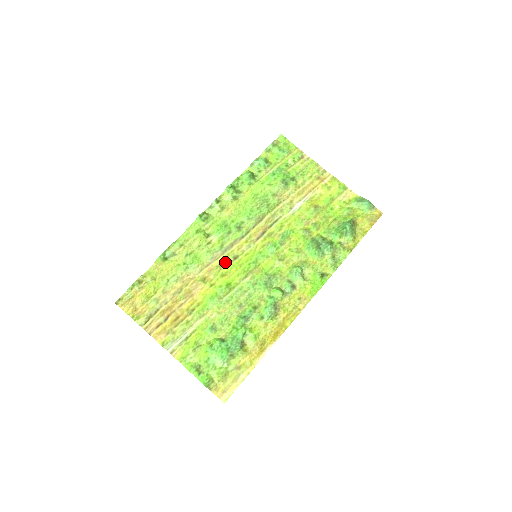
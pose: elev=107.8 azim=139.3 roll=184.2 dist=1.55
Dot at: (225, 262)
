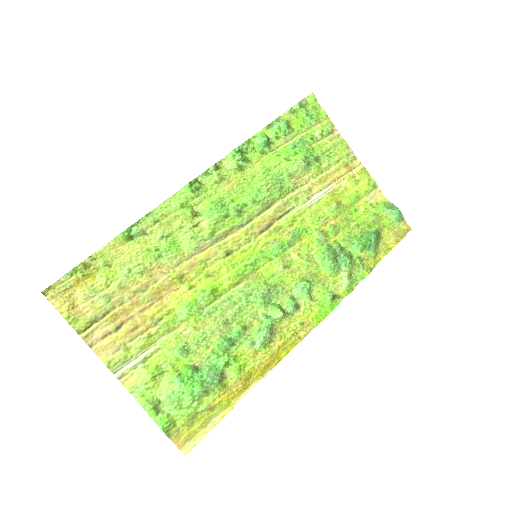
Dot at: (214, 257)
